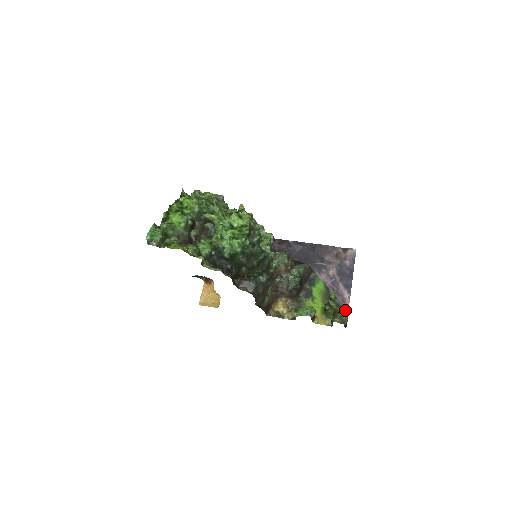
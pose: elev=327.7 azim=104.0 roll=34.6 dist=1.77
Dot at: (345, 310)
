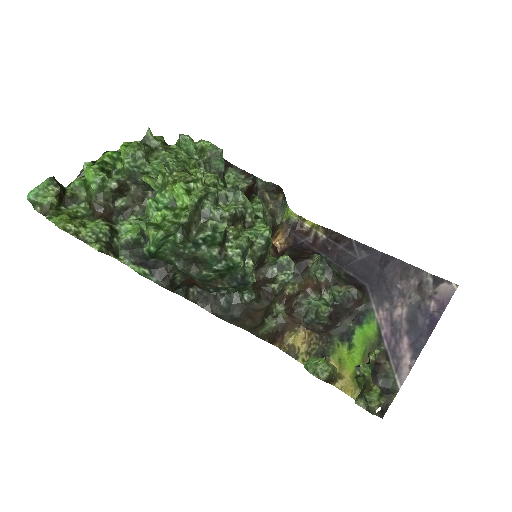
Dot at: (394, 386)
